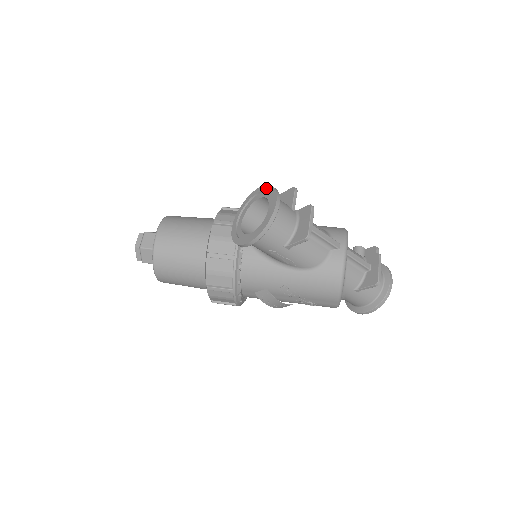
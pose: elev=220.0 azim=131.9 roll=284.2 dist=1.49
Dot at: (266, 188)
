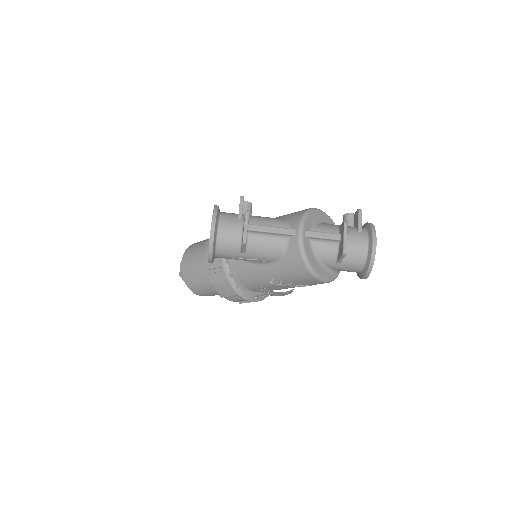
Dot at: occluded
